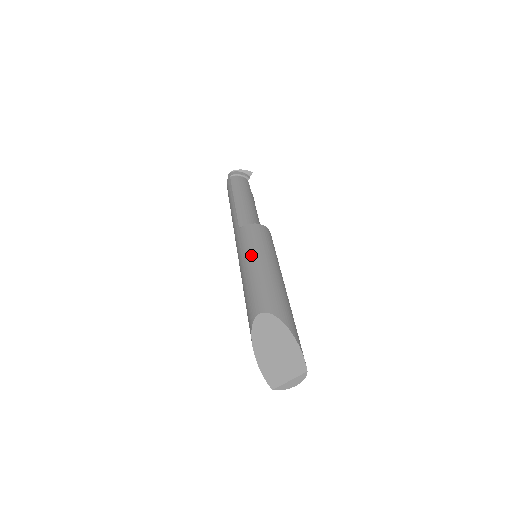
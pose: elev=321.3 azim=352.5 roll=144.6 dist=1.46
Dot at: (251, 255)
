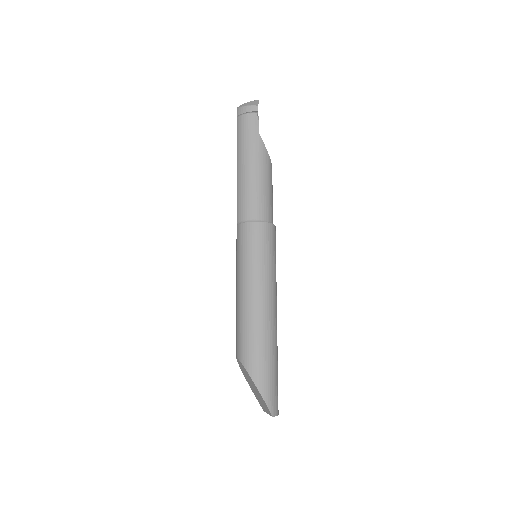
Dot at: (237, 276)
